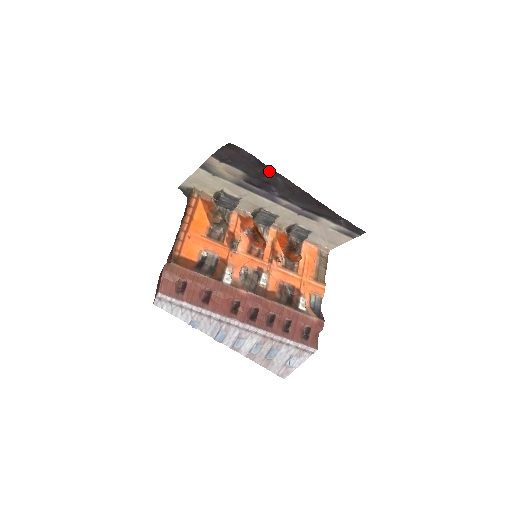
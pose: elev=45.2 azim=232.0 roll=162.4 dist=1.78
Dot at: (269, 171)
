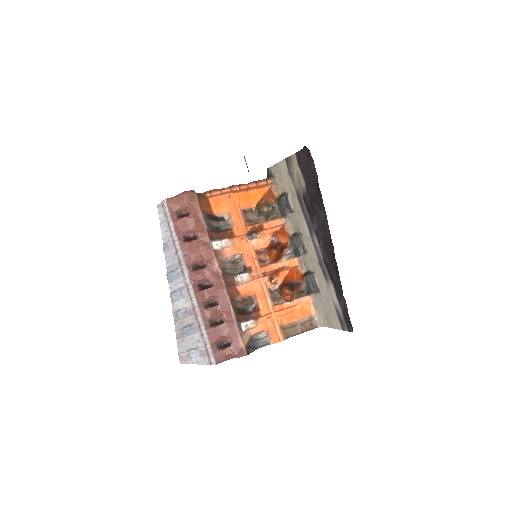
Dot at: (320, 198)
